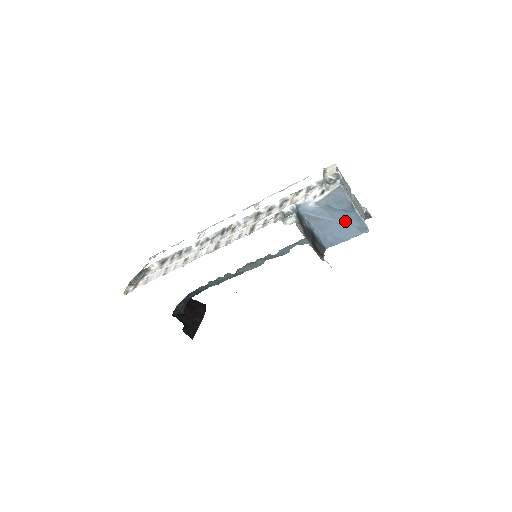
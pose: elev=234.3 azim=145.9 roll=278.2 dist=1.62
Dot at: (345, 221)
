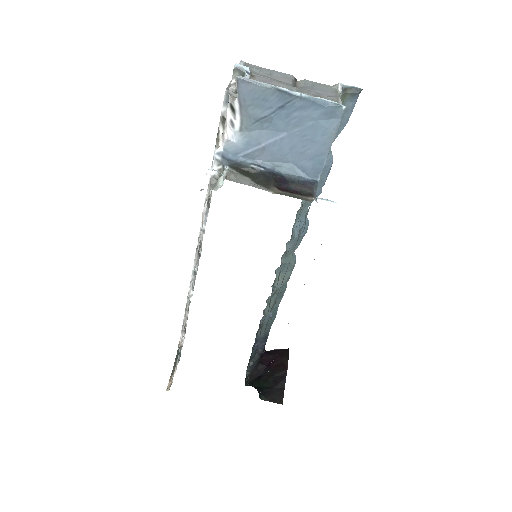
Dot at: (299, 122)
